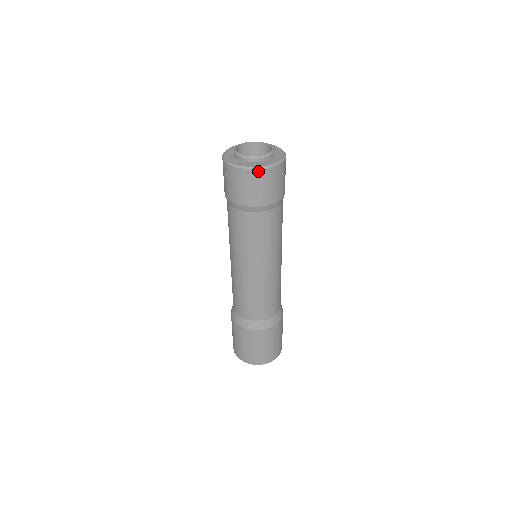
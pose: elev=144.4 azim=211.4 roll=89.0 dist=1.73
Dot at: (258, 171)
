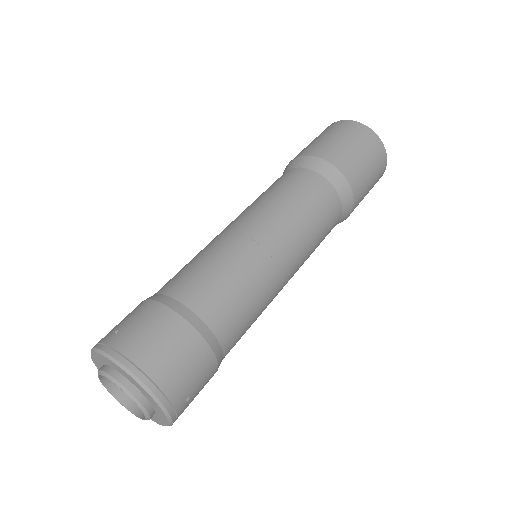
Dot at: occluded
